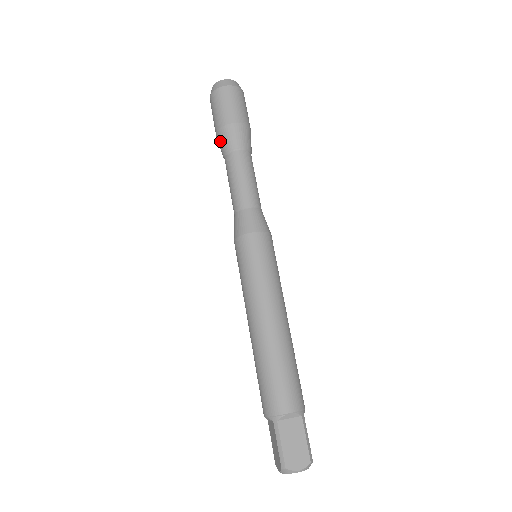
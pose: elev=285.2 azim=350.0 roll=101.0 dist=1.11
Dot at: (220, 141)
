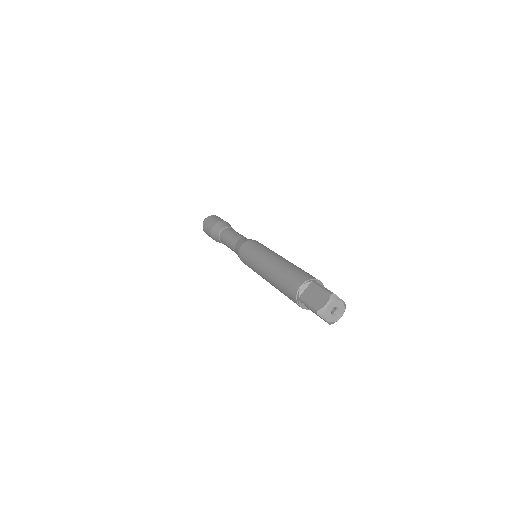
Dot at: (219, 225)
